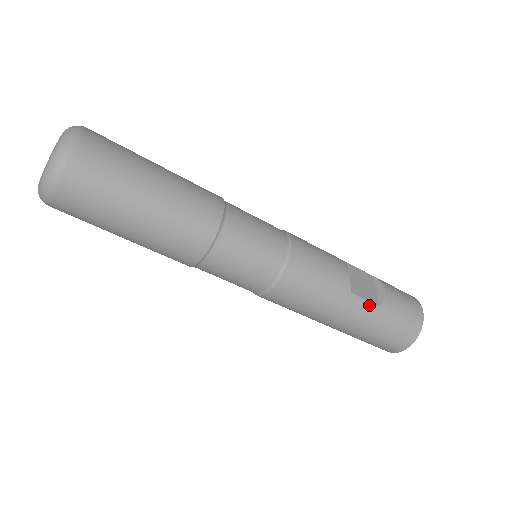
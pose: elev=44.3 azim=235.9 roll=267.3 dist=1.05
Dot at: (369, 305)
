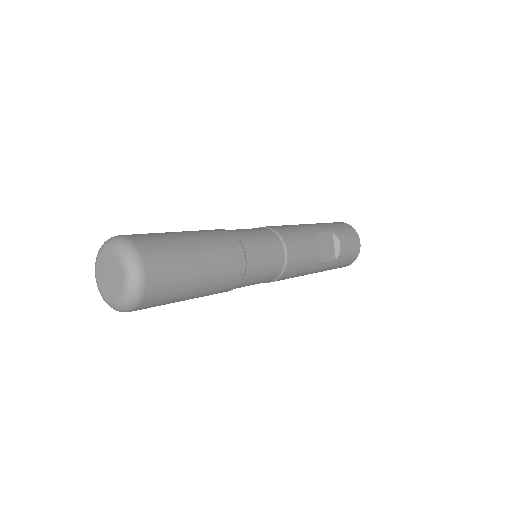
Dot at: (330, 263)
